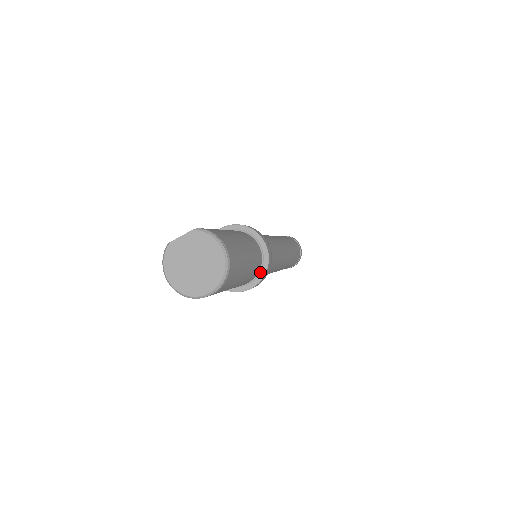
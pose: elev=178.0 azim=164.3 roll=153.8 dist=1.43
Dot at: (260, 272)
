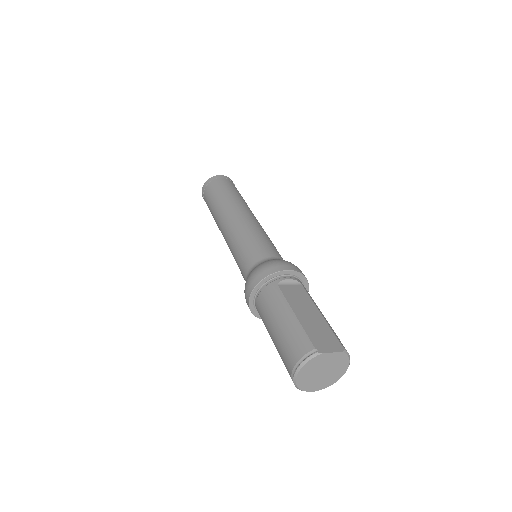
Dot at: occluded
